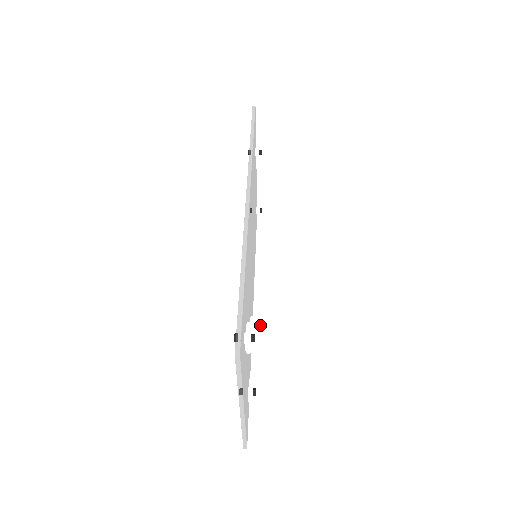
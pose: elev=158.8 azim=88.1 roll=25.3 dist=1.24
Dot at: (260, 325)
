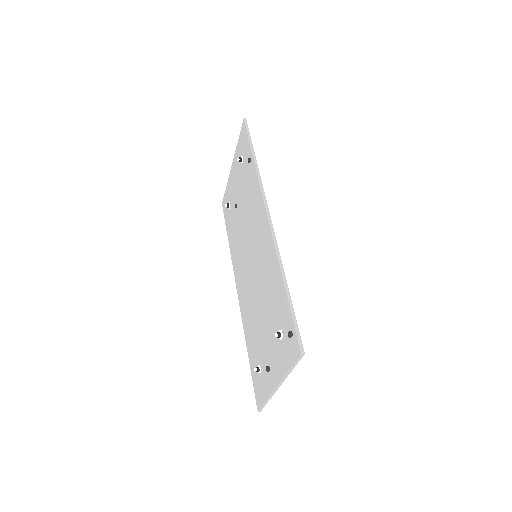
Dot at: occluded
